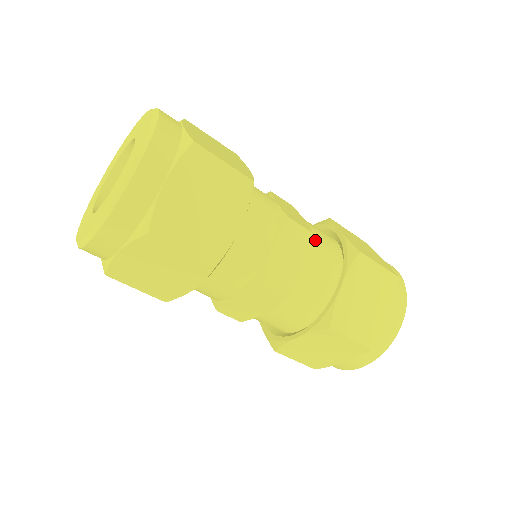
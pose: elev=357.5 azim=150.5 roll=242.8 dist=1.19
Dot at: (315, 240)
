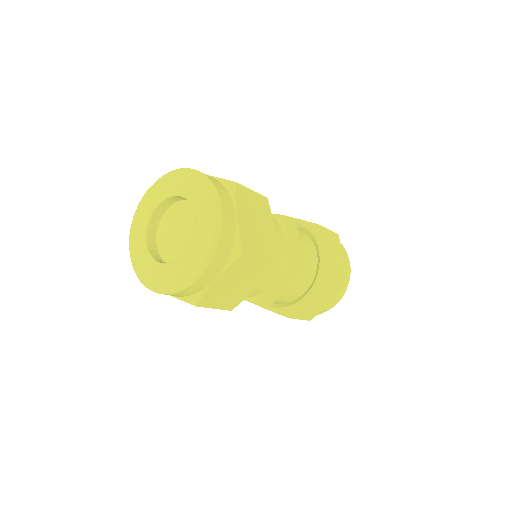
Dot at: occluded
